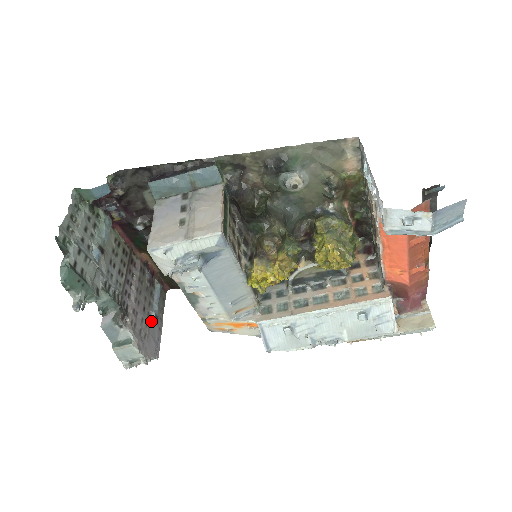
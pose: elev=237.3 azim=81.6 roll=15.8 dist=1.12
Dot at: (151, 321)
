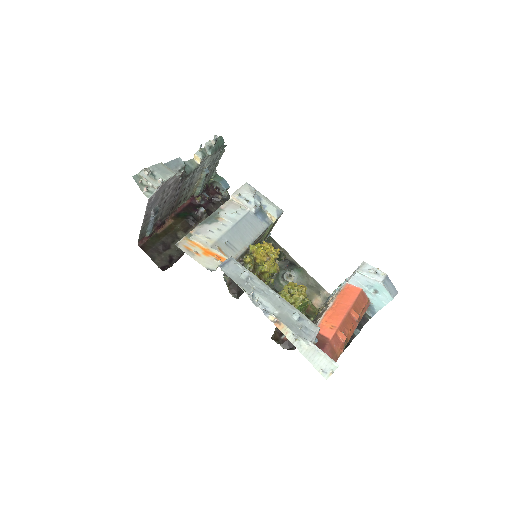
Dot at: (158, 206)
